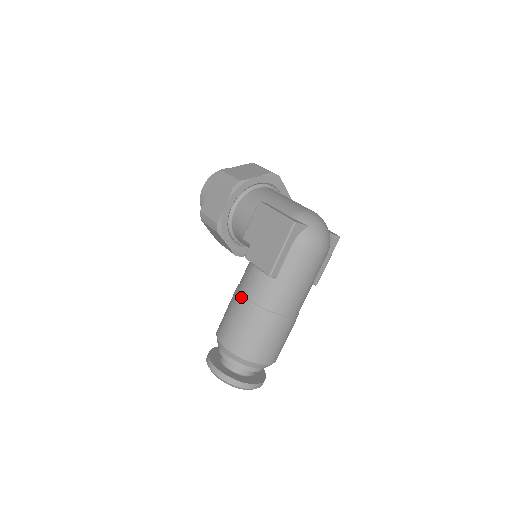
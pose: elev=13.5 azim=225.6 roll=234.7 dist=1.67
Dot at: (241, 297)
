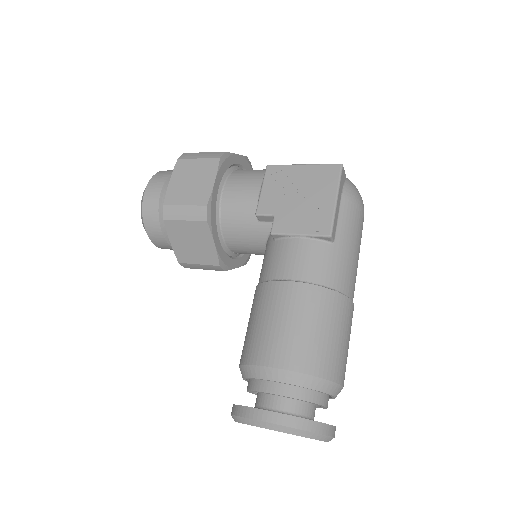
Dot at: (287, 284)
